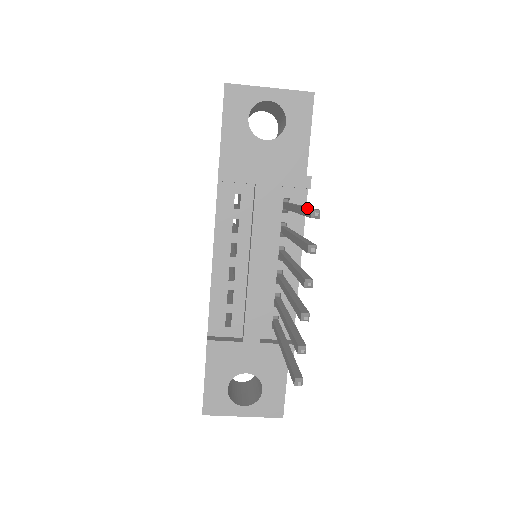
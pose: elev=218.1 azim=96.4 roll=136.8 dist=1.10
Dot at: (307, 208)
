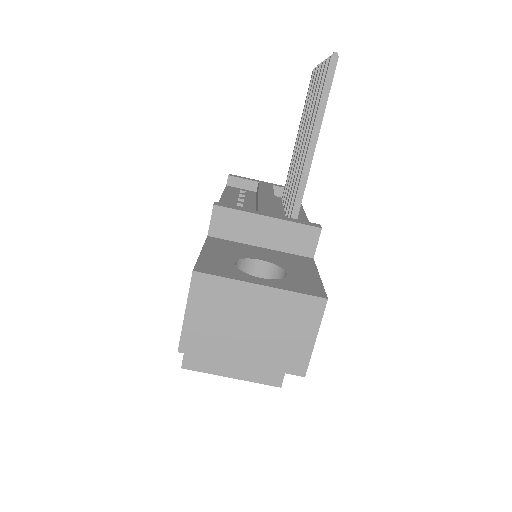
Dot at: (309, 85)
